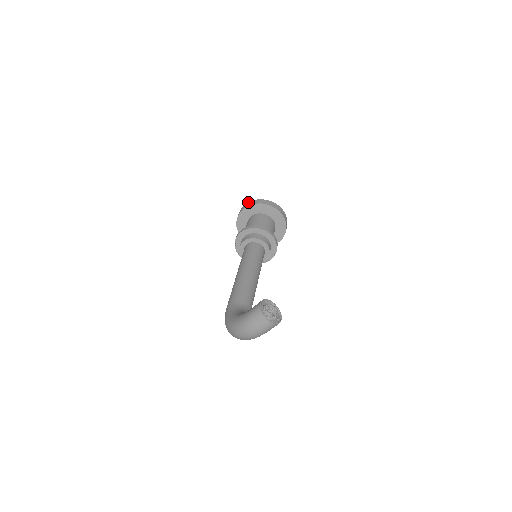
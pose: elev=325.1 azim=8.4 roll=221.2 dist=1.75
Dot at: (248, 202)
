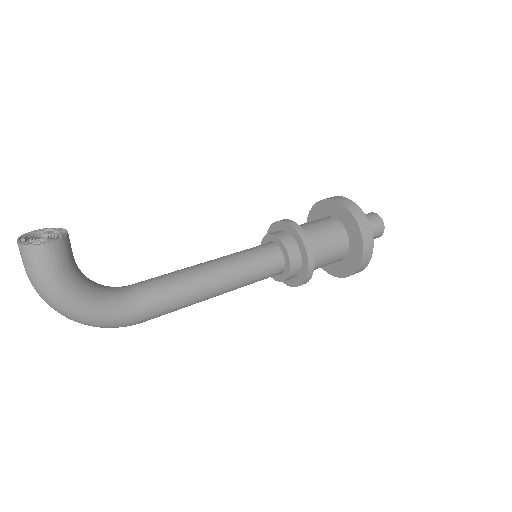
Dot at: occluded
